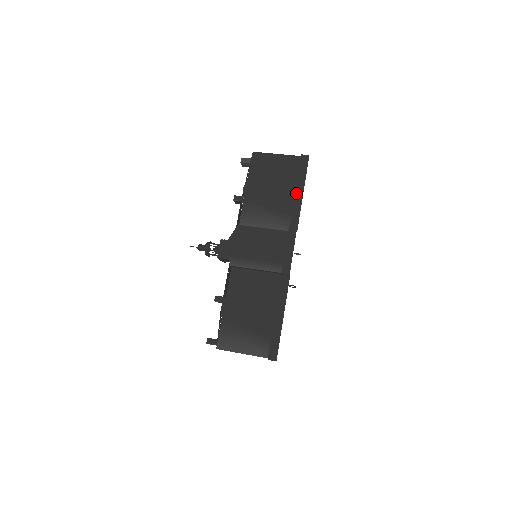
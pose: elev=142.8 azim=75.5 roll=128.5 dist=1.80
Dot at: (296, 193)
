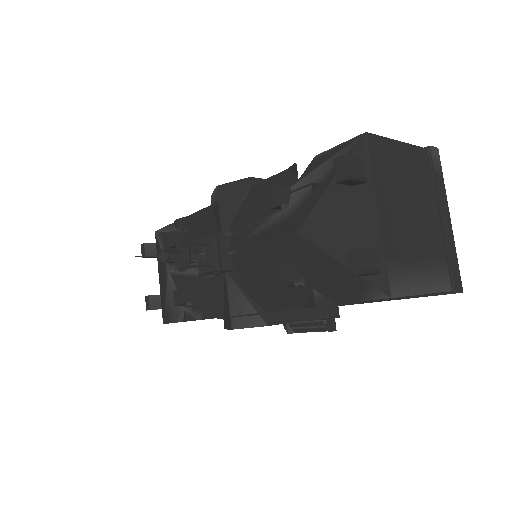
Dot at: occluded
